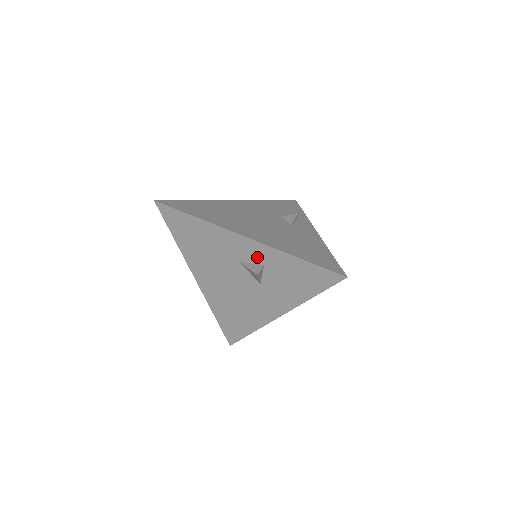
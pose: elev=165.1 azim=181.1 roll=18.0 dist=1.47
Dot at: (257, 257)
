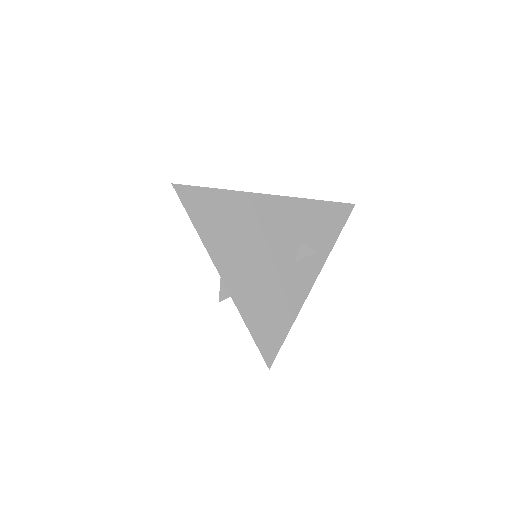
Dot at: occluded
